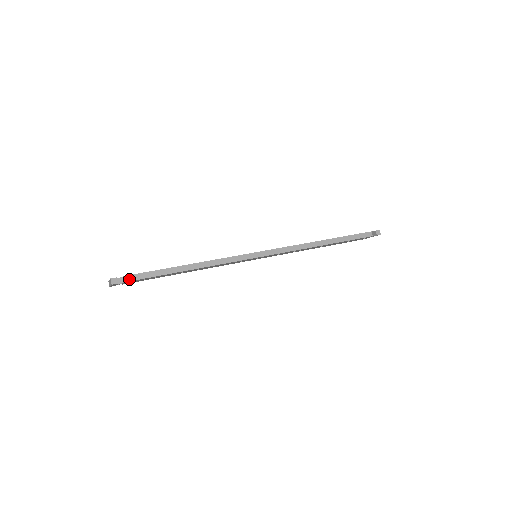
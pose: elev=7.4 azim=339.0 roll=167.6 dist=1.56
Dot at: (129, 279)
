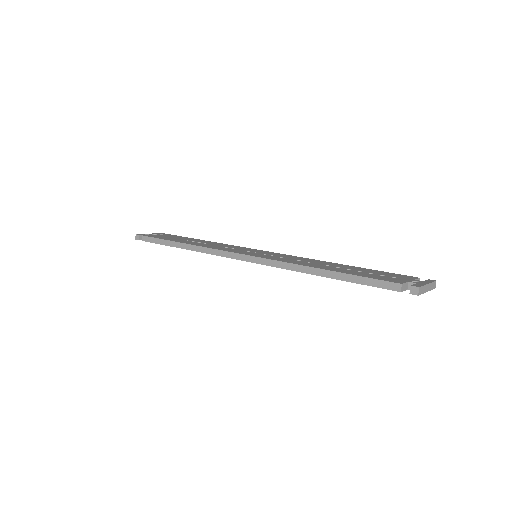
Dot at: (145, 239)
